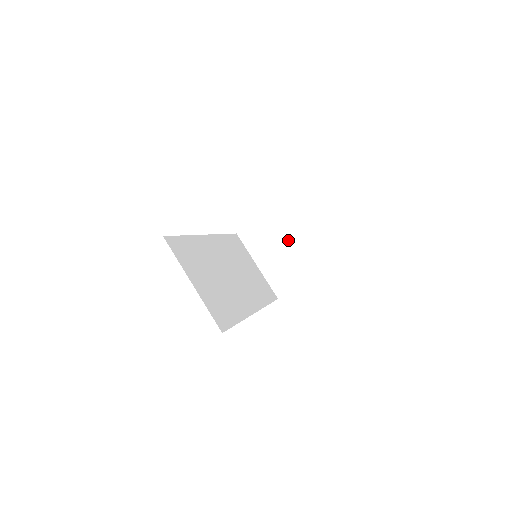
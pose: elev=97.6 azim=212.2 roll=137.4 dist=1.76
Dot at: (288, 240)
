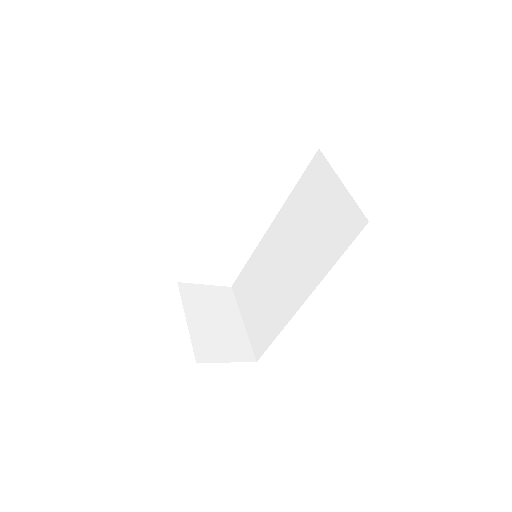
Dot at: (231, 317)
